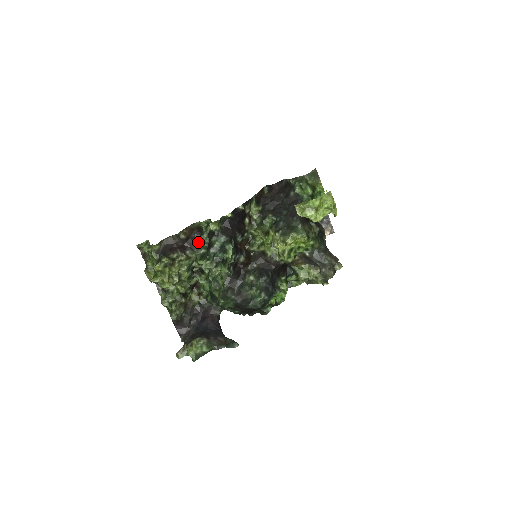
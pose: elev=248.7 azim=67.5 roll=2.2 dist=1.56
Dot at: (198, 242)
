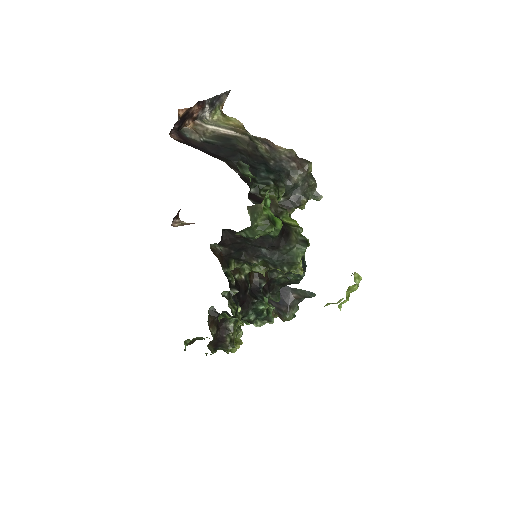
Dot at: occluded
